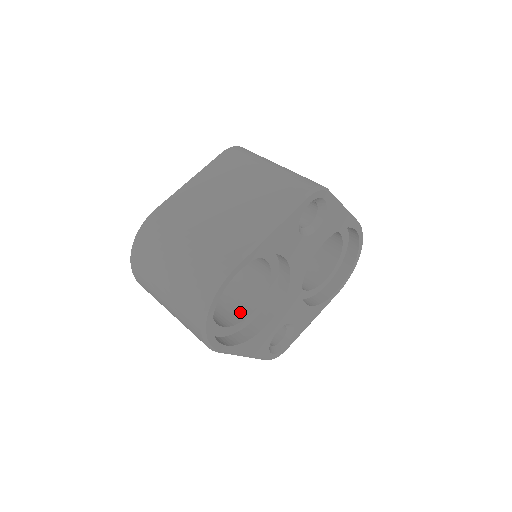
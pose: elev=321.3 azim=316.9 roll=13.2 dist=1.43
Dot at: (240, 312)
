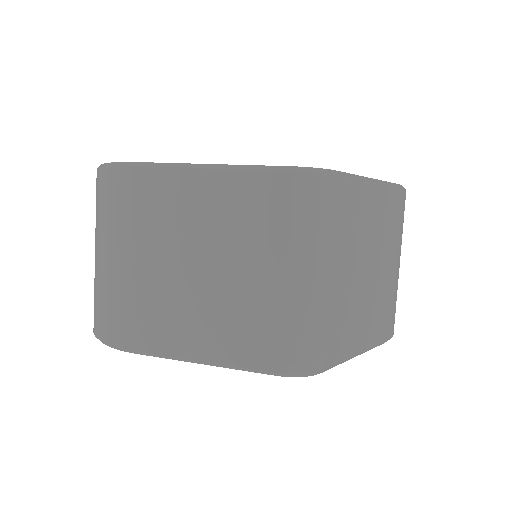
Dot at: occluded
